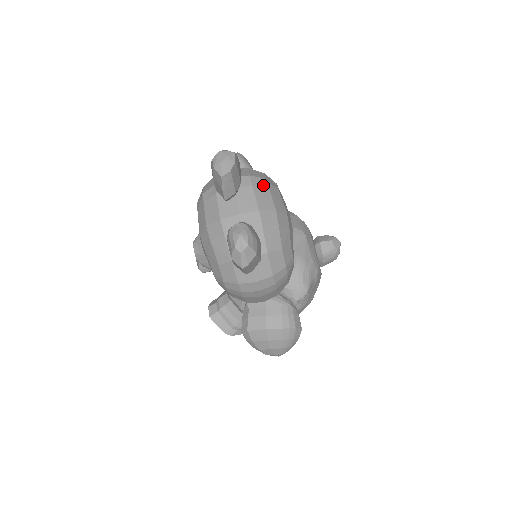
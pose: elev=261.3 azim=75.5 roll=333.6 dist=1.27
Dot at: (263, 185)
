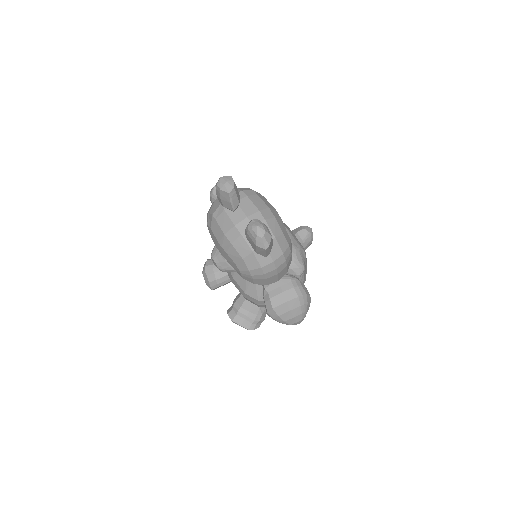
Dot at: (254, 194)
